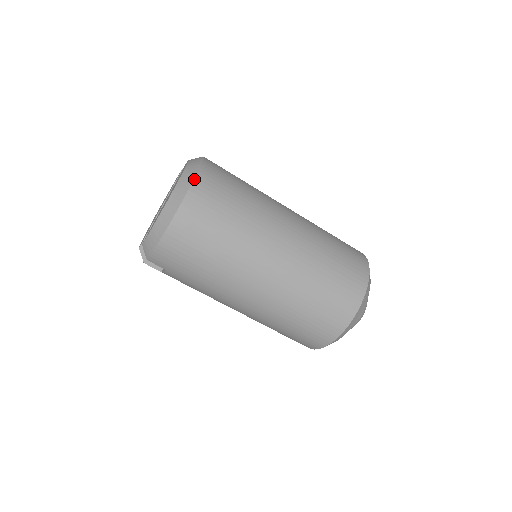
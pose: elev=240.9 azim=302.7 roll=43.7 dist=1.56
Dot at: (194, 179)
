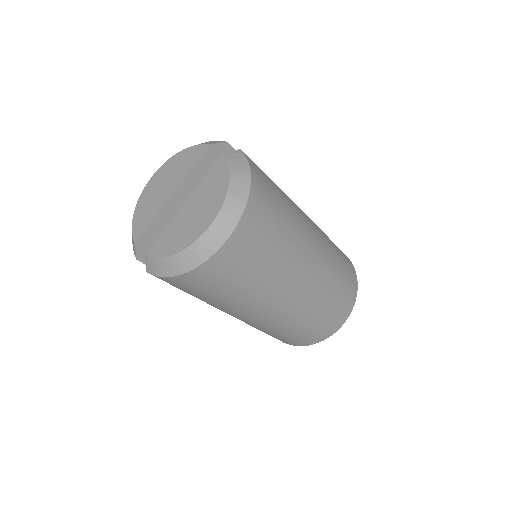
Dot at: (239, 221)
